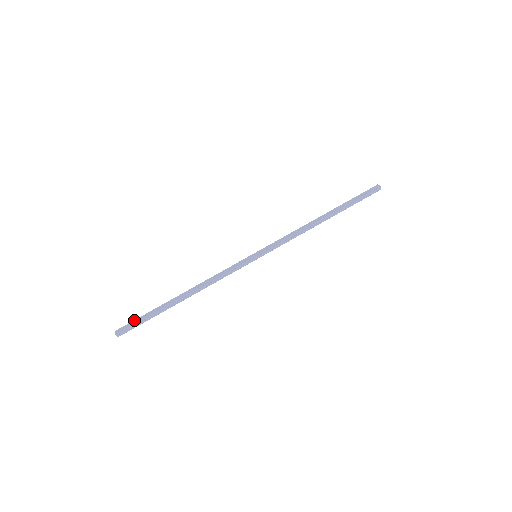
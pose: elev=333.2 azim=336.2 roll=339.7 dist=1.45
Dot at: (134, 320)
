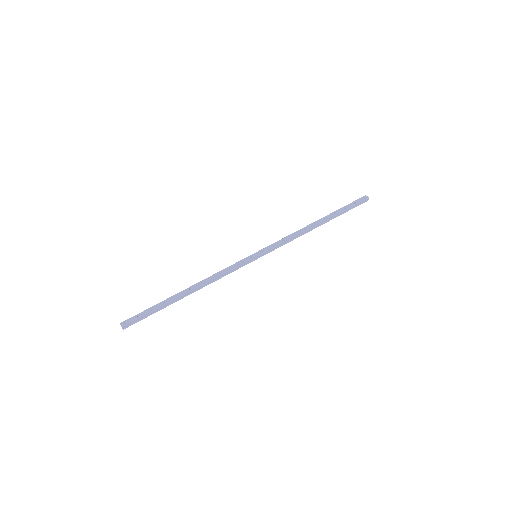
Dot at: (139, 313)
